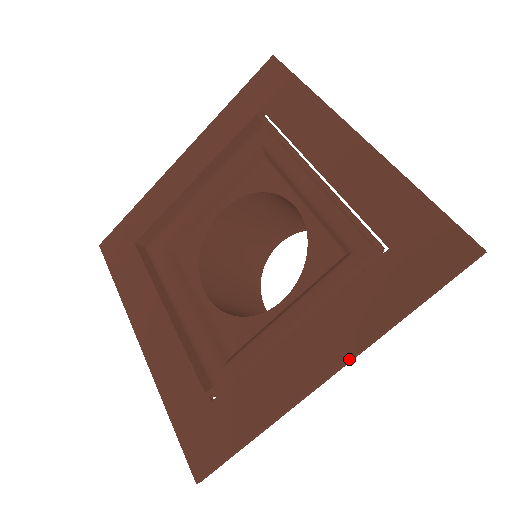
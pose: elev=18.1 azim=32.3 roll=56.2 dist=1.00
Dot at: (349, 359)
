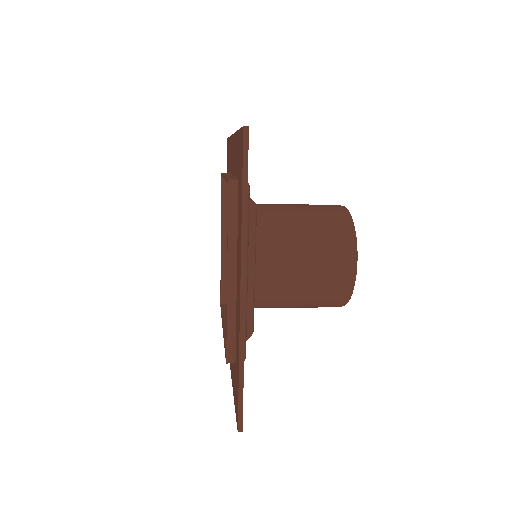
Dot at: occluded
